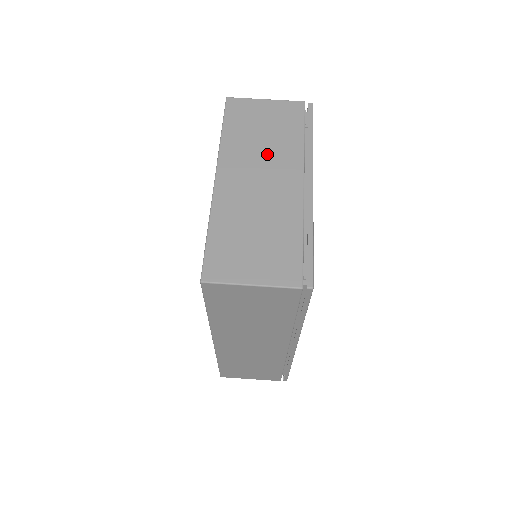
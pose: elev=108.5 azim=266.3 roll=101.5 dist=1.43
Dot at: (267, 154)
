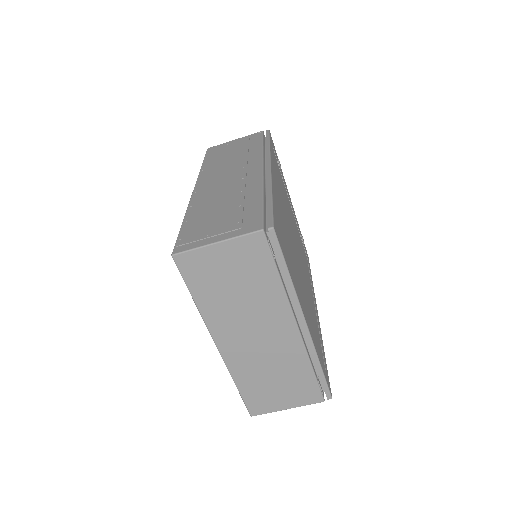
Dot at: (251, 311)
